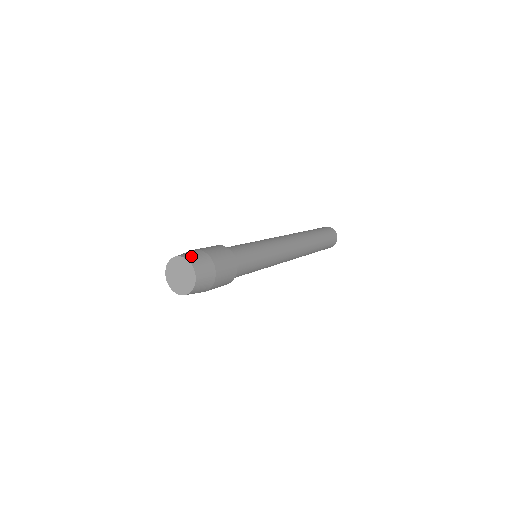
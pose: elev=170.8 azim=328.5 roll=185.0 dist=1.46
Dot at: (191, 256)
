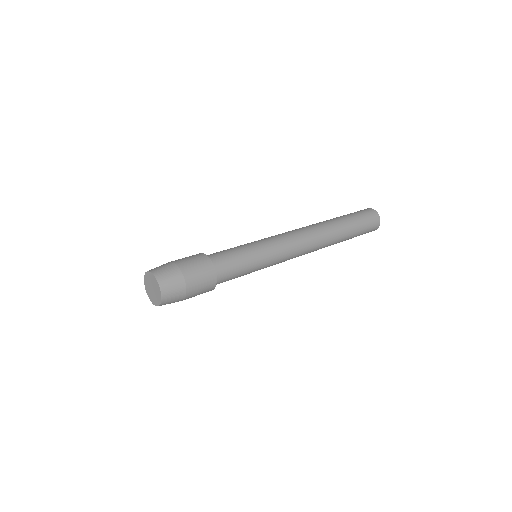
Dot at: (164, 278)
